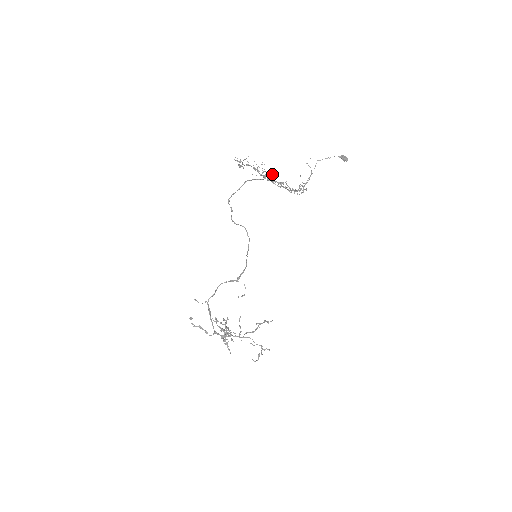
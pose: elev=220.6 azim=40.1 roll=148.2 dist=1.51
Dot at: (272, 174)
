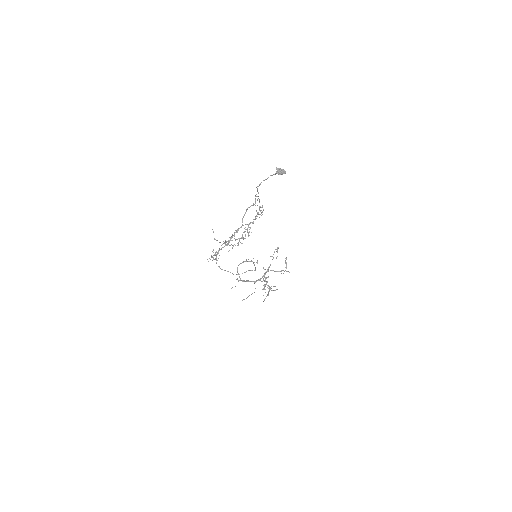
Dot at: occluded
